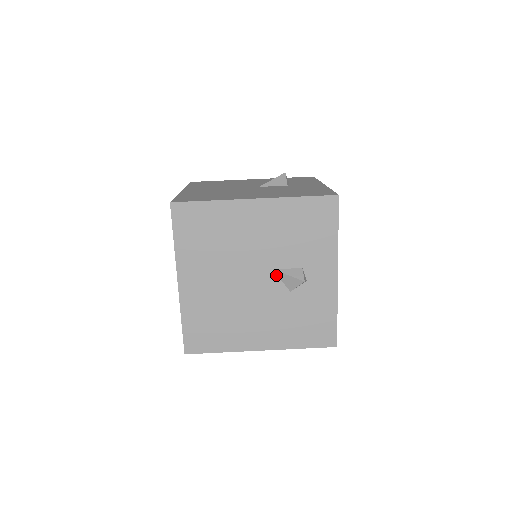
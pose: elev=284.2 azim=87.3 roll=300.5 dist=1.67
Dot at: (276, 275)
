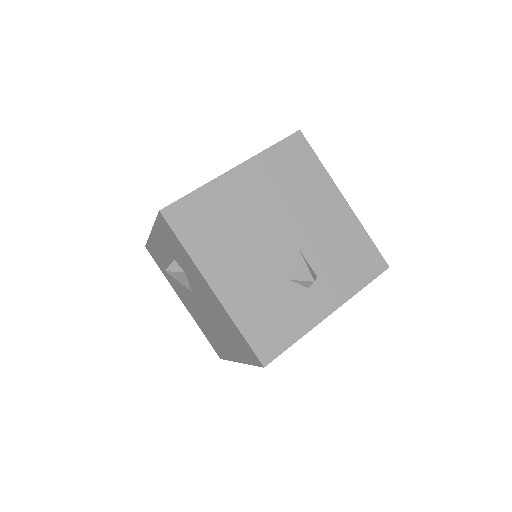
Dot at: (296, 256)
